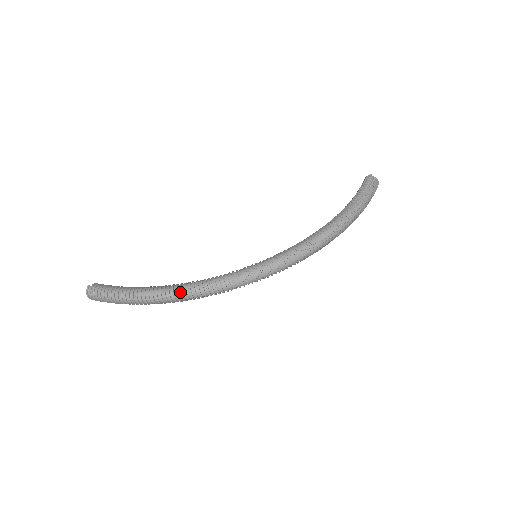
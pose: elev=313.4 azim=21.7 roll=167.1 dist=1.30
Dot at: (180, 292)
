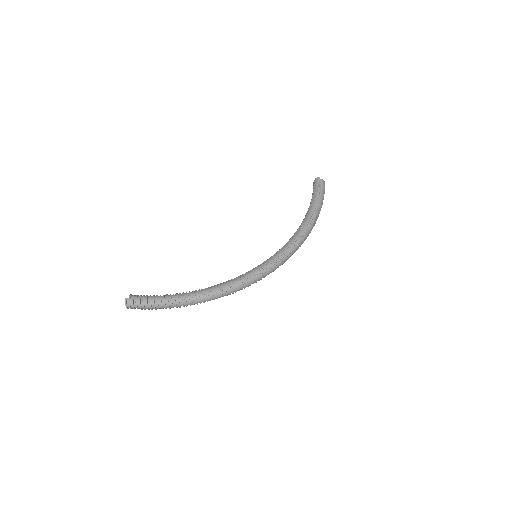
Dot at: (211, 295)
